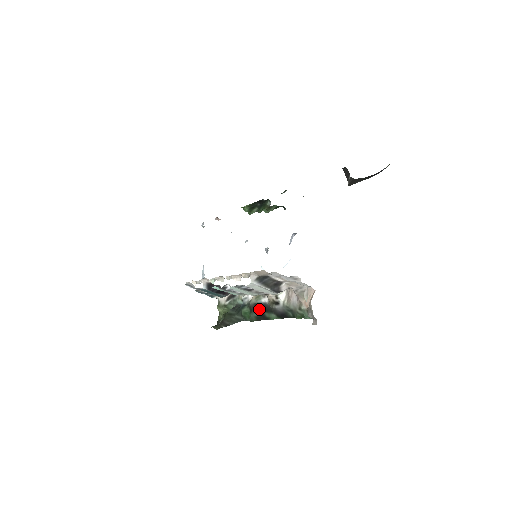
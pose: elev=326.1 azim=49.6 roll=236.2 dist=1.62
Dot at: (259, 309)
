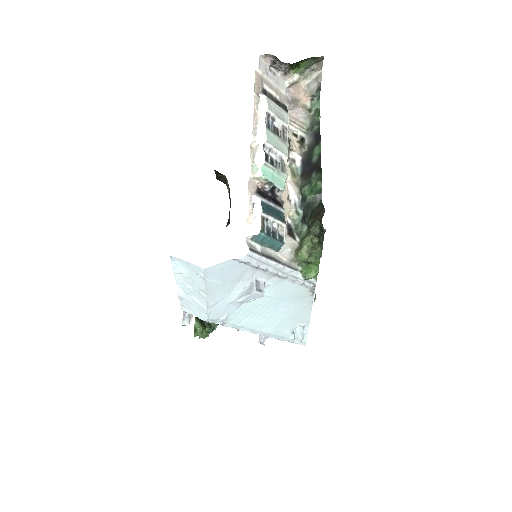
Dot at: (308, 170)
